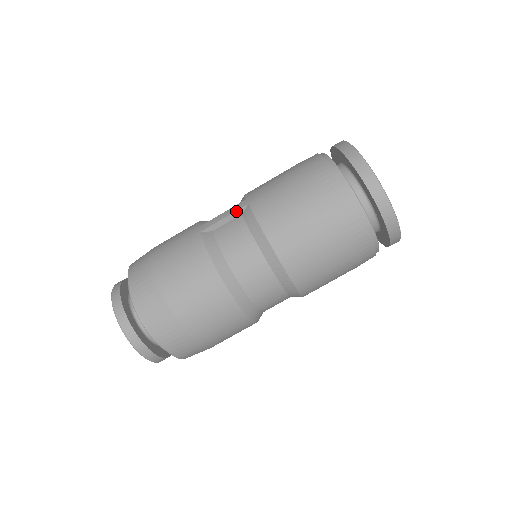
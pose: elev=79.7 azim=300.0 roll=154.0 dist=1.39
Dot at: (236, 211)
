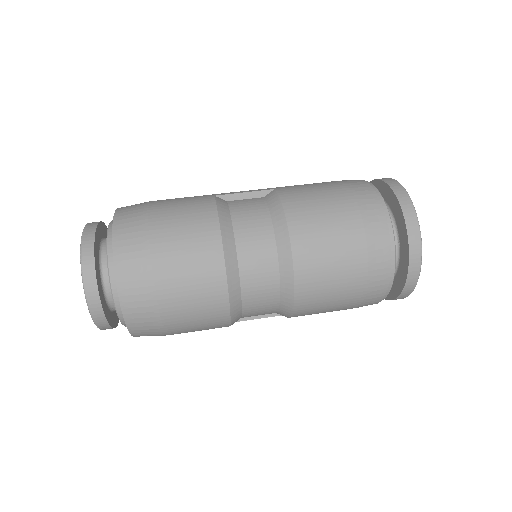
Dot at: (260, 191)
